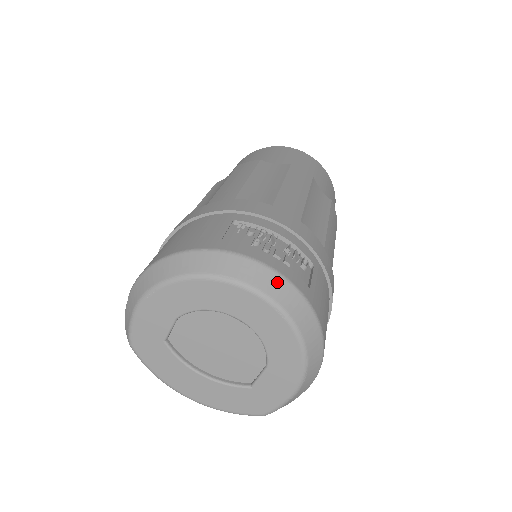
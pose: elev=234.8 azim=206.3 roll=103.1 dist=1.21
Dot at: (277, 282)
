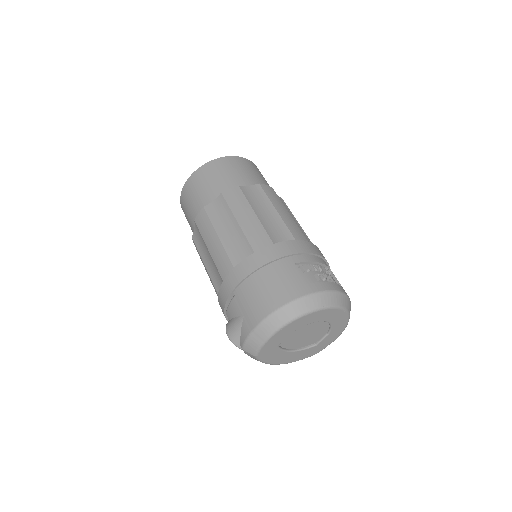
Dot at: (341, 297)
